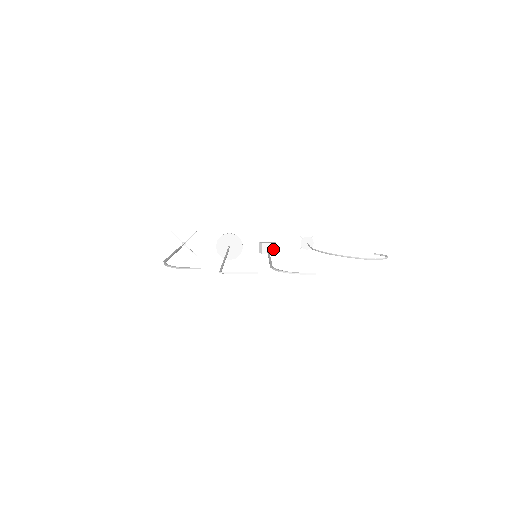
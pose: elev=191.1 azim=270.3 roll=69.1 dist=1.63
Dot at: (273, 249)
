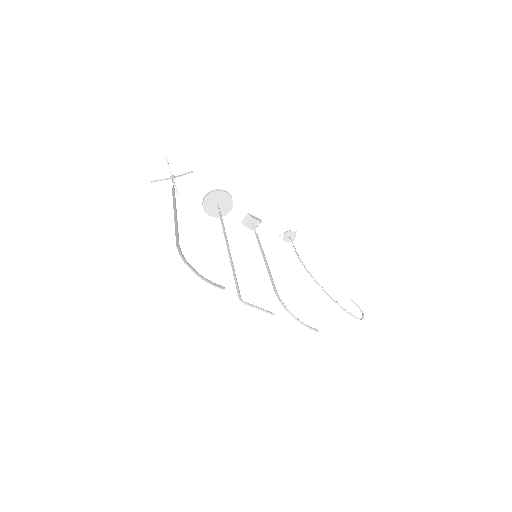
Dot at: (257, 226)
